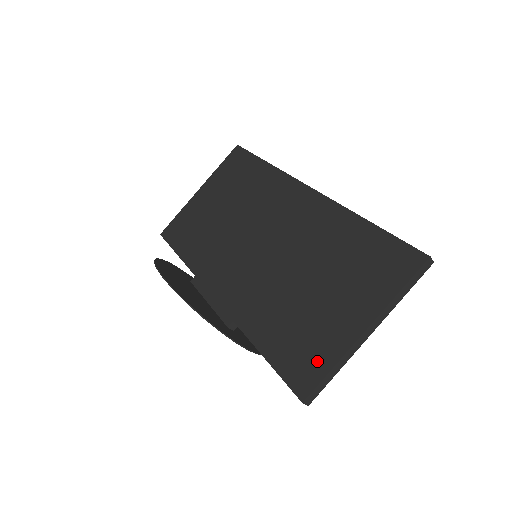
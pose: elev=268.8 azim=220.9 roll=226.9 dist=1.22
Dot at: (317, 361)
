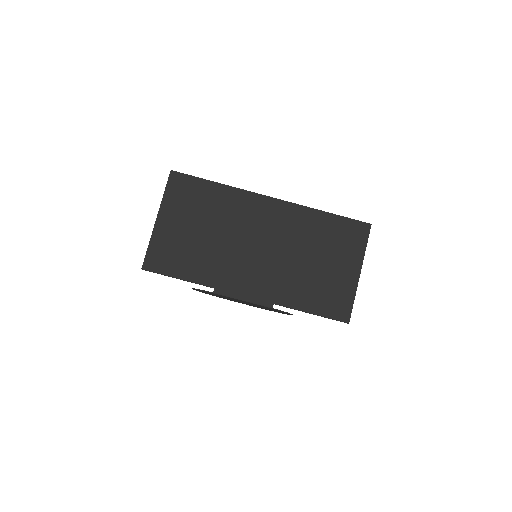
Dot at: (344, 300)
